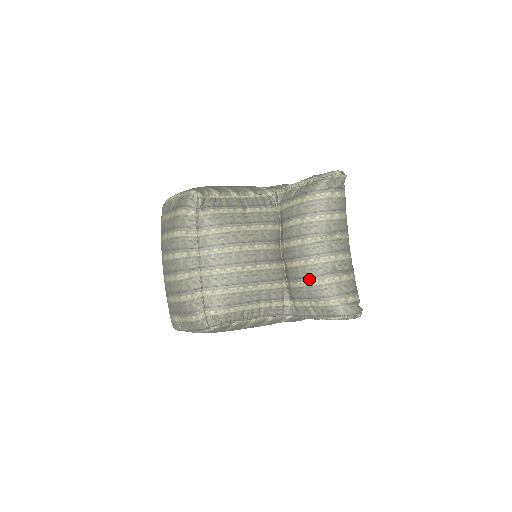
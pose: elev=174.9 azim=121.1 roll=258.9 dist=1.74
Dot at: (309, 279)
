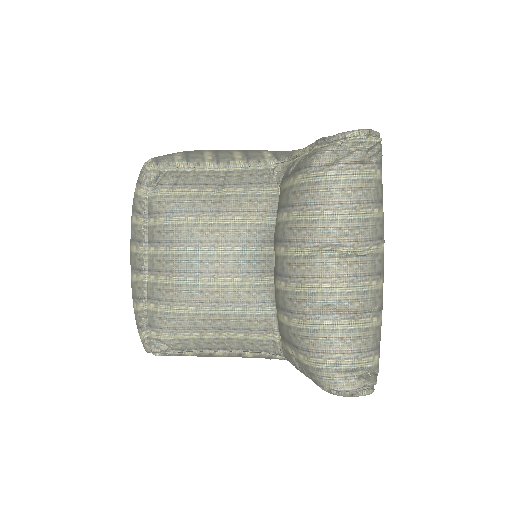
Dot at: (287, 314)
